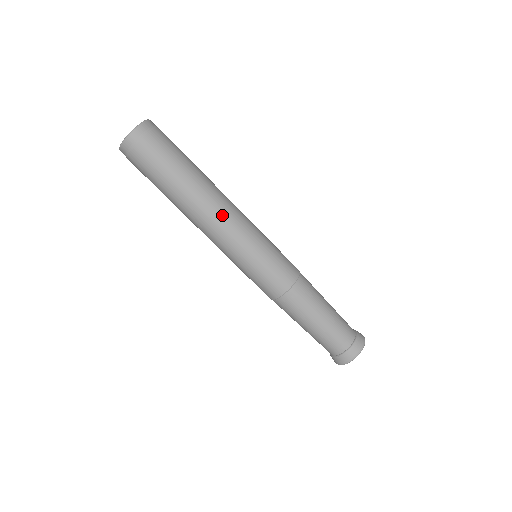
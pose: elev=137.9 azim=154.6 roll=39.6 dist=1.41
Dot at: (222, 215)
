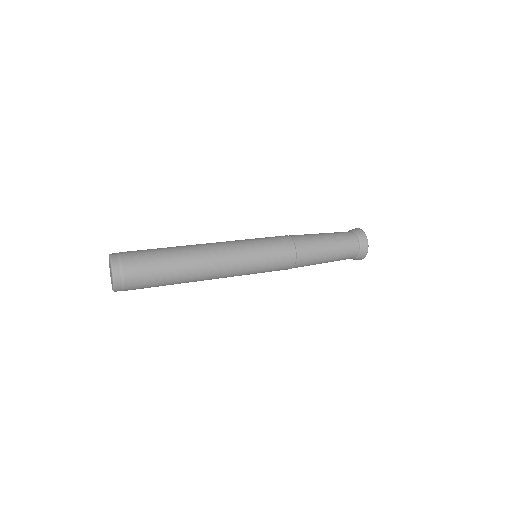
Dot at: (215, 251)
